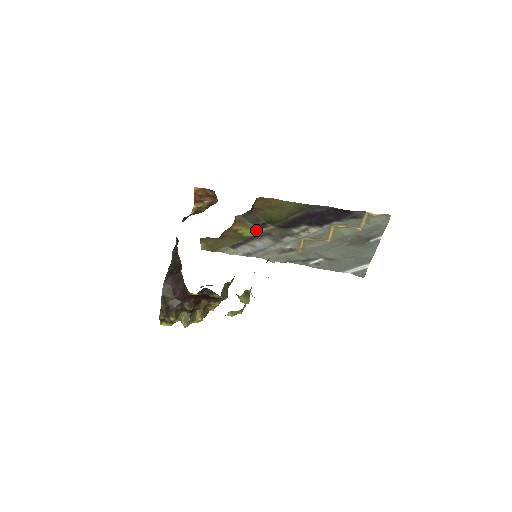
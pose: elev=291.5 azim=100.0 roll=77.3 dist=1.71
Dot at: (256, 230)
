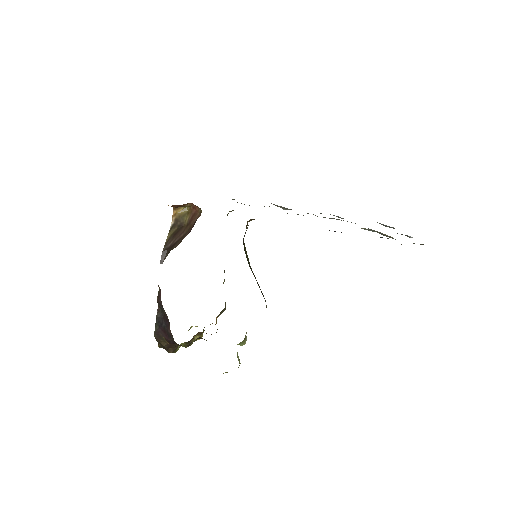
Dot at: occluded
